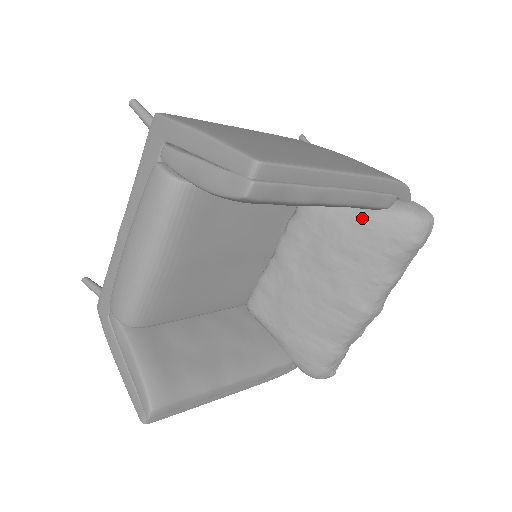
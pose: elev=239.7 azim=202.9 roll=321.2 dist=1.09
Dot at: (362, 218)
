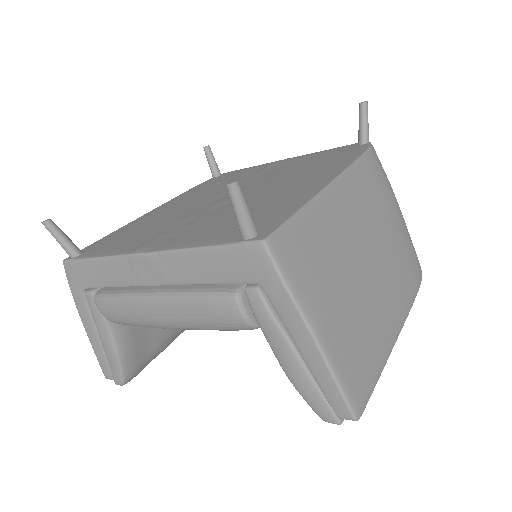
Dot at: occluded
